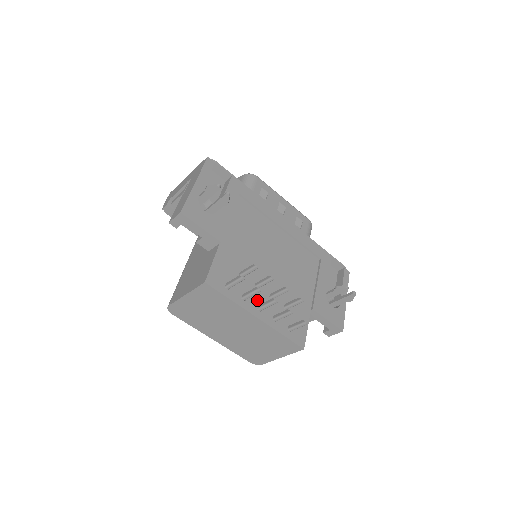
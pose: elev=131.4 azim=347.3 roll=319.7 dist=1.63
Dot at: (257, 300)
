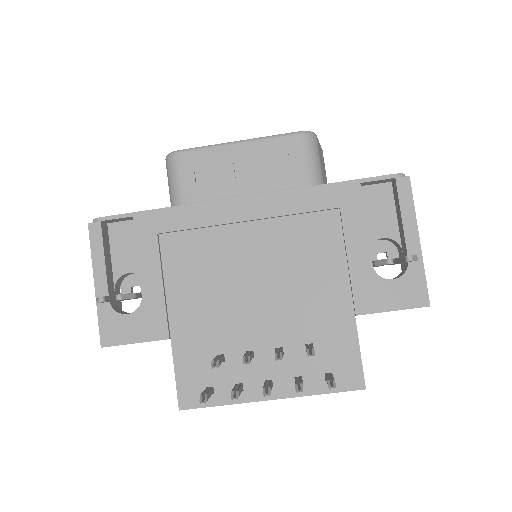
Dot at: (260, 375)
